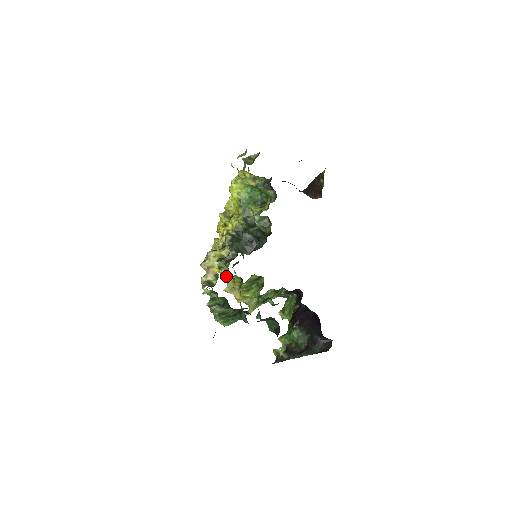
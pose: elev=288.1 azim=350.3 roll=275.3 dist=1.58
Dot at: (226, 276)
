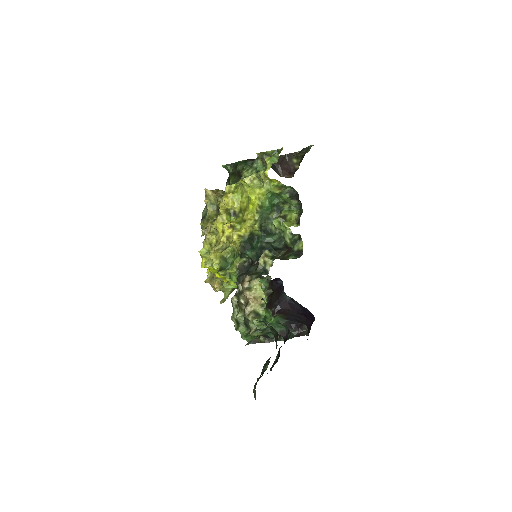
Dot at: (216, 272)
